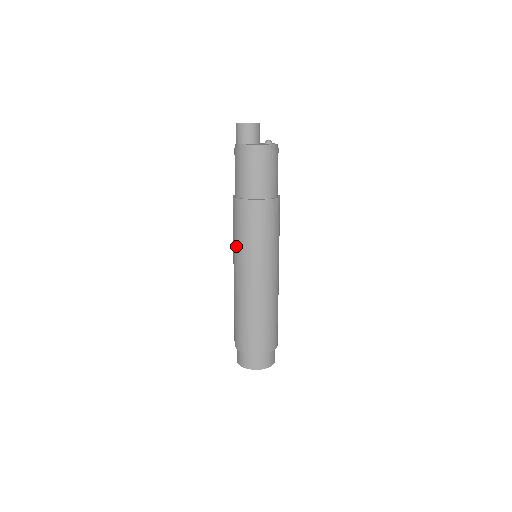
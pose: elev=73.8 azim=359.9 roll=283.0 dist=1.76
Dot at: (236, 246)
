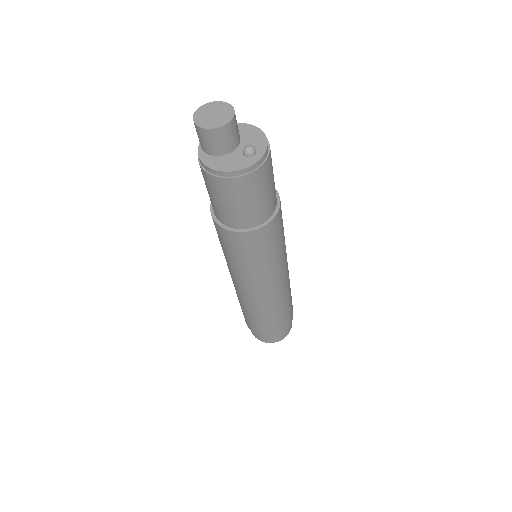
Dot at: occluded
